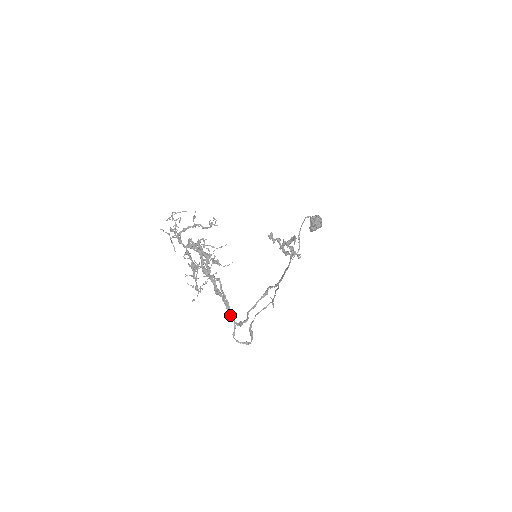
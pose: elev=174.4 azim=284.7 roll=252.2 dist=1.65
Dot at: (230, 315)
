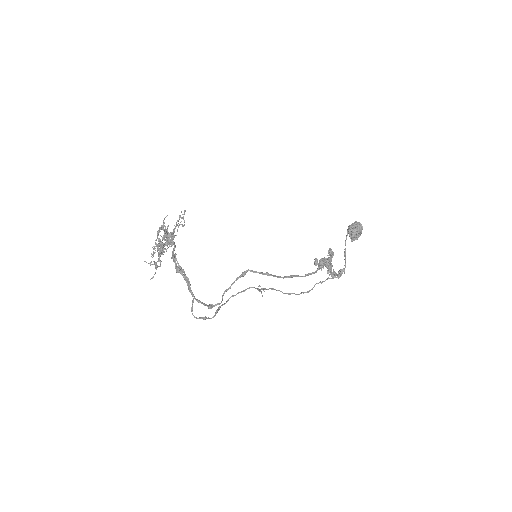
Dot at: (190, 291)
